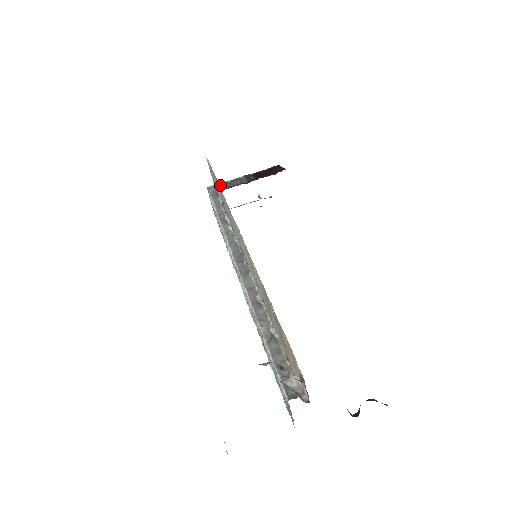
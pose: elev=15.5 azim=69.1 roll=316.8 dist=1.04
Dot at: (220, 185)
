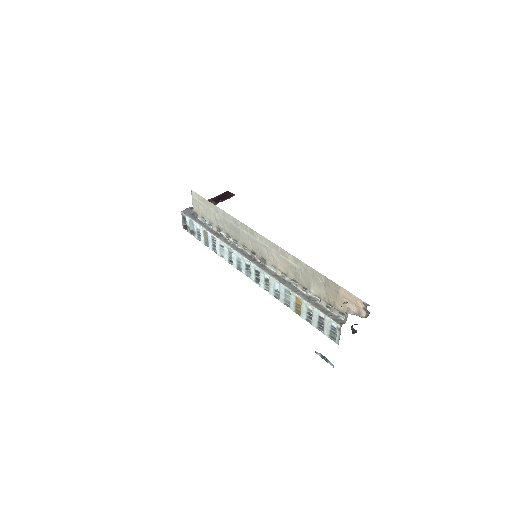
Dot at: occluded
